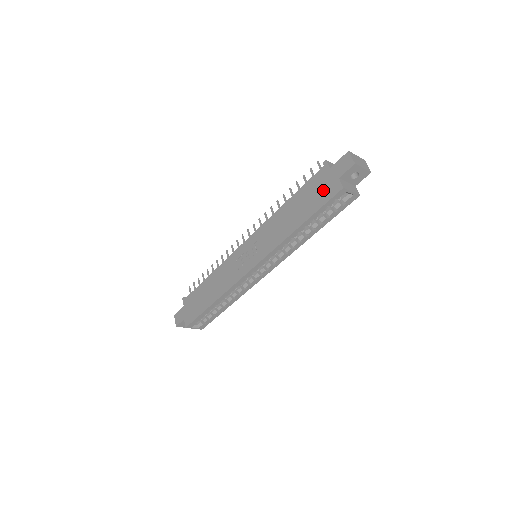
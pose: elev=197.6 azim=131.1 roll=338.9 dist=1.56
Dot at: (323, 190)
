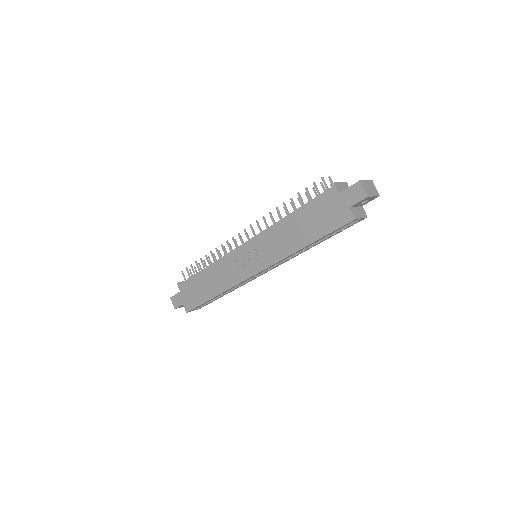
Dot at: (332, 215)
